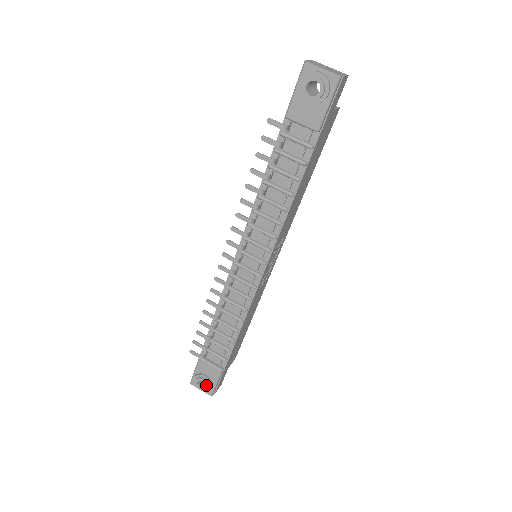
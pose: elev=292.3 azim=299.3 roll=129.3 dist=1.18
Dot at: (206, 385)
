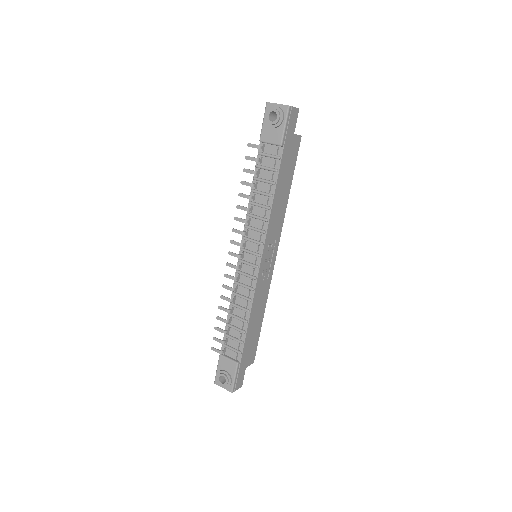
Dot at: (226, 379)
